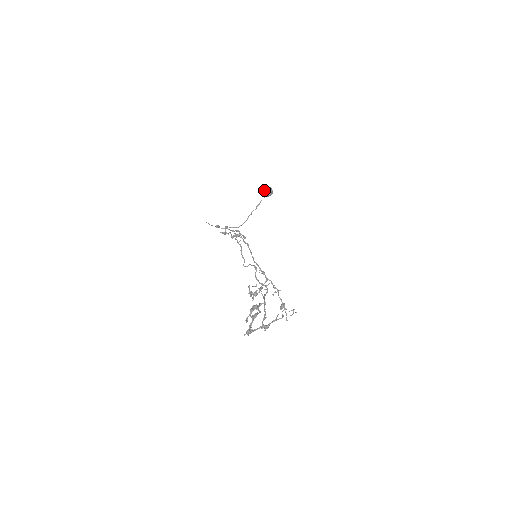
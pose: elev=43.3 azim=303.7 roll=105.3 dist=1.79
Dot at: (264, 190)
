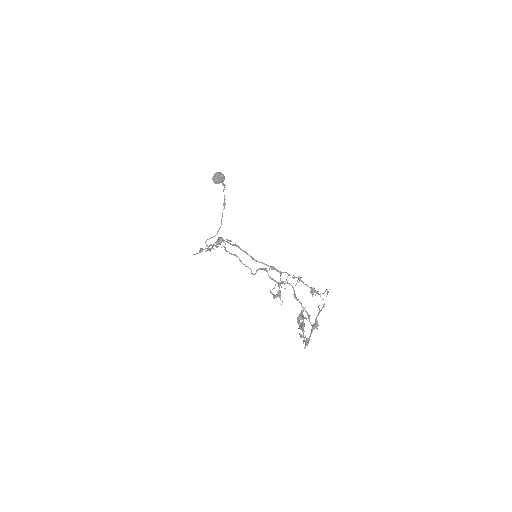
Dot at: (215, 179)
